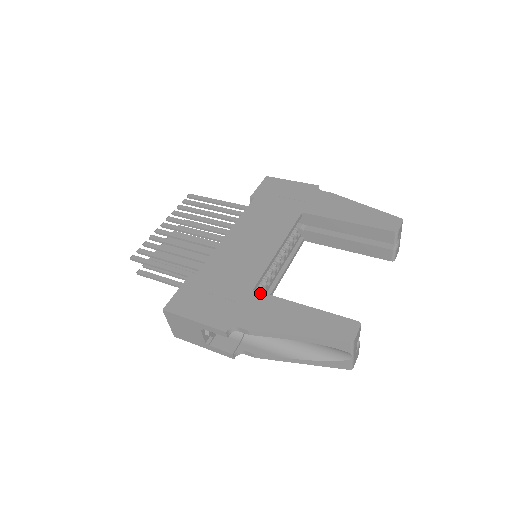
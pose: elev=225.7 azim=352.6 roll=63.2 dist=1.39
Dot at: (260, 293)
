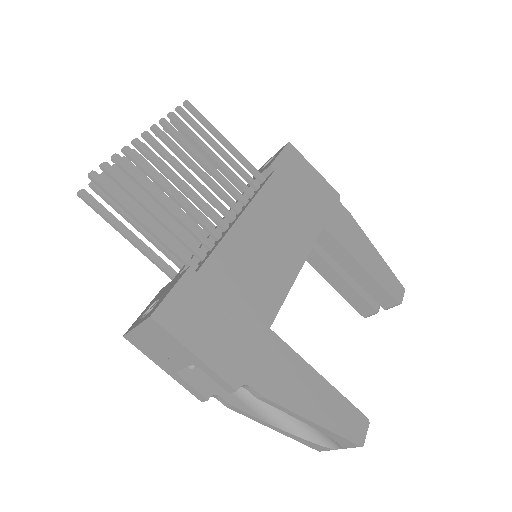
Dot at: (278, 338)
